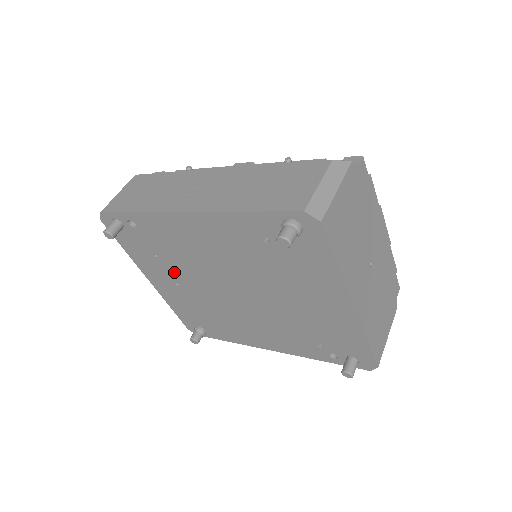
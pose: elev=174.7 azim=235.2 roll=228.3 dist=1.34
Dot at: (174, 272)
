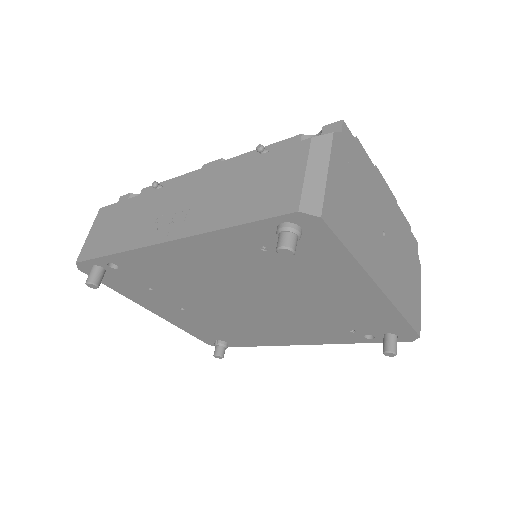
Dot at: (175, 299)
